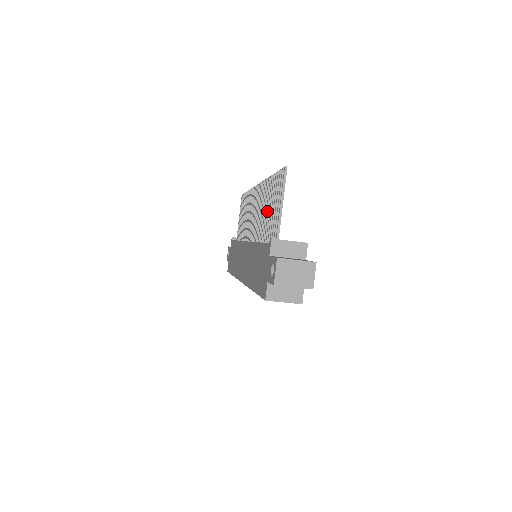
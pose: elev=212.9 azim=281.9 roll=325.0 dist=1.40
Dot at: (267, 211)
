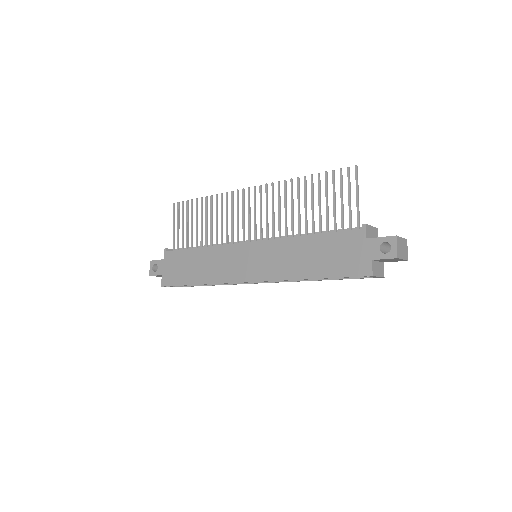
Dot at: (306, 207)
